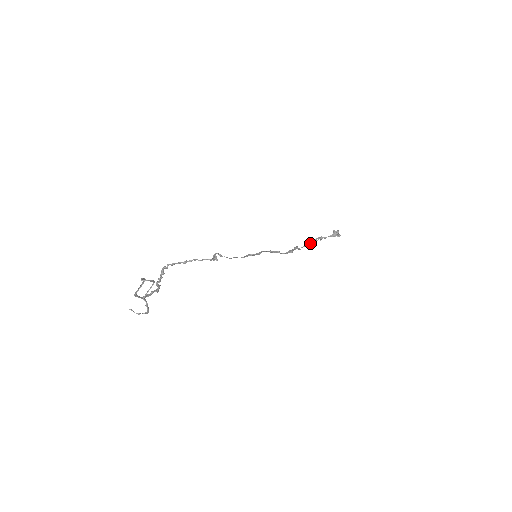
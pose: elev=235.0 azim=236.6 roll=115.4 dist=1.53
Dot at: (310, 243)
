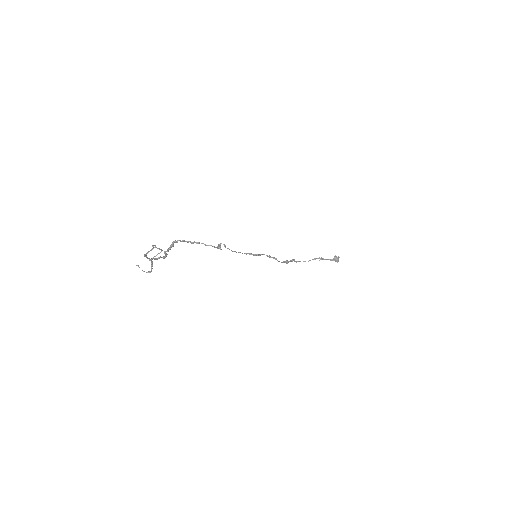
Dot at: (309, 260)
